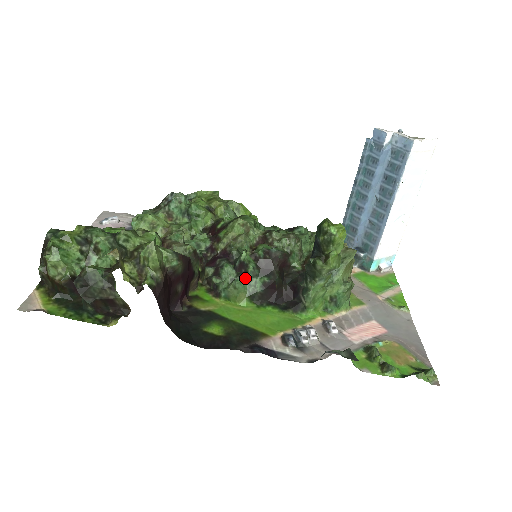
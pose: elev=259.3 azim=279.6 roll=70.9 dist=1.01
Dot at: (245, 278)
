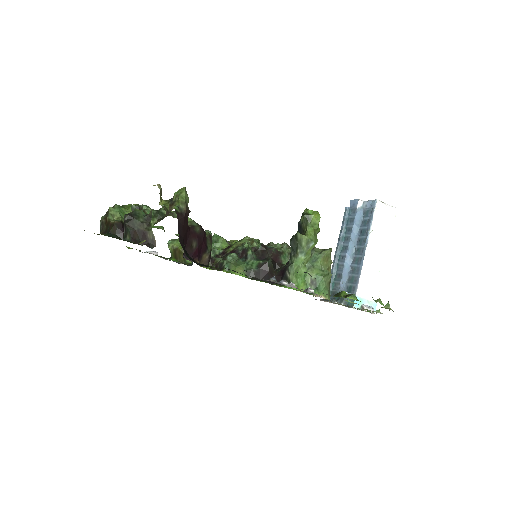
Dot at: (245, 260)
